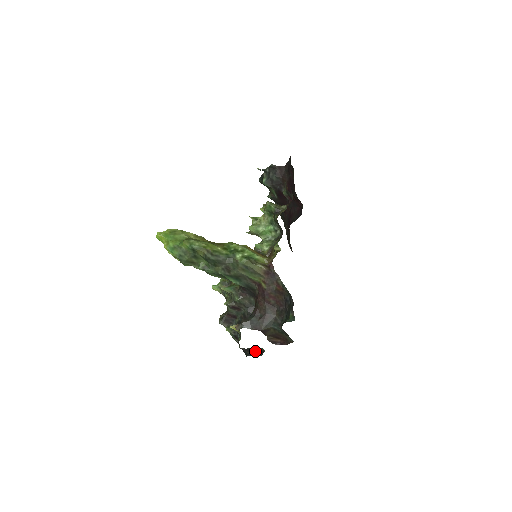
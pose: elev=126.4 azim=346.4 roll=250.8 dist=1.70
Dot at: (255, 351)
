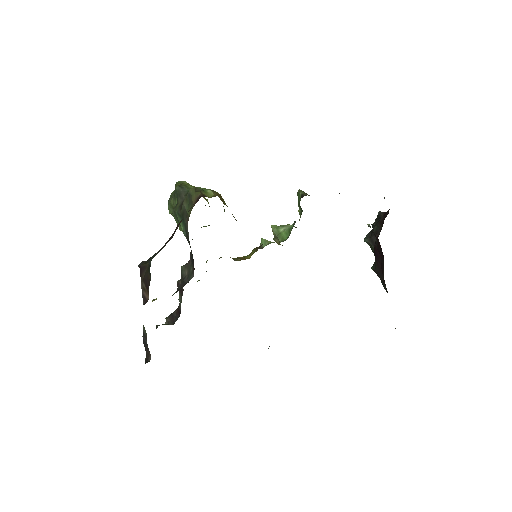
Dot at: (149, 351)
